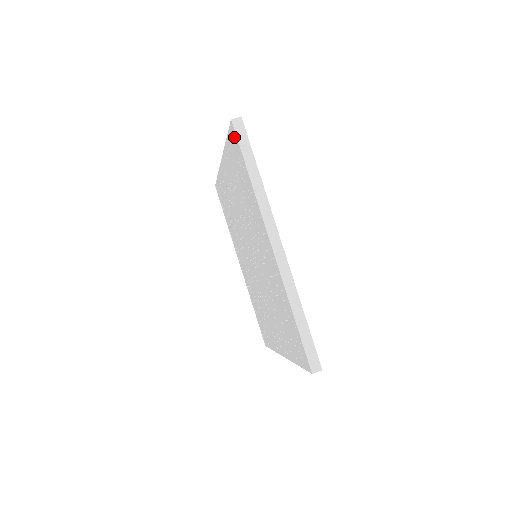
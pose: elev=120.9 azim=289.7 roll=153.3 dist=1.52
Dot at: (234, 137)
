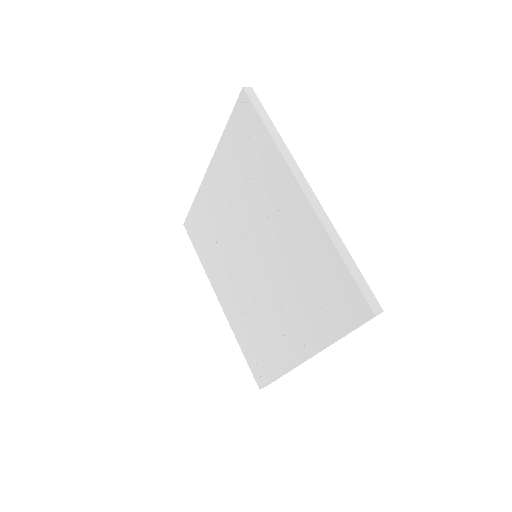
Dot at: (245, 106)
